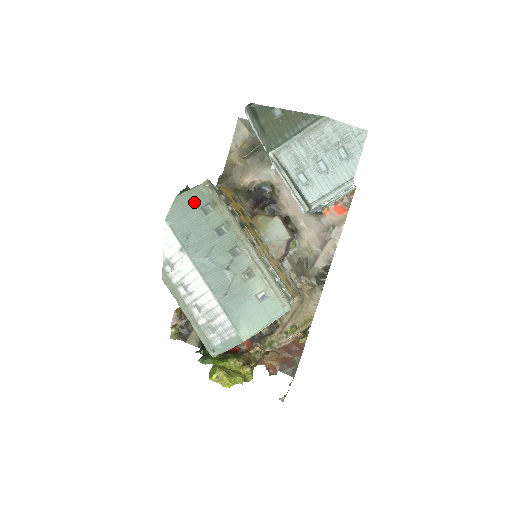
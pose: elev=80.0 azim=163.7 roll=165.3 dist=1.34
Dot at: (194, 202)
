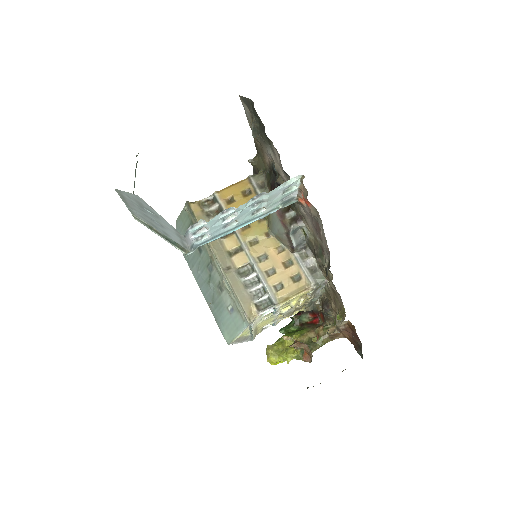
Dot at: (184, 224)
